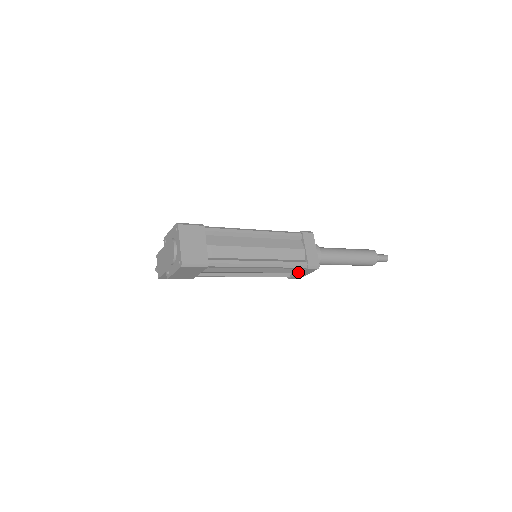
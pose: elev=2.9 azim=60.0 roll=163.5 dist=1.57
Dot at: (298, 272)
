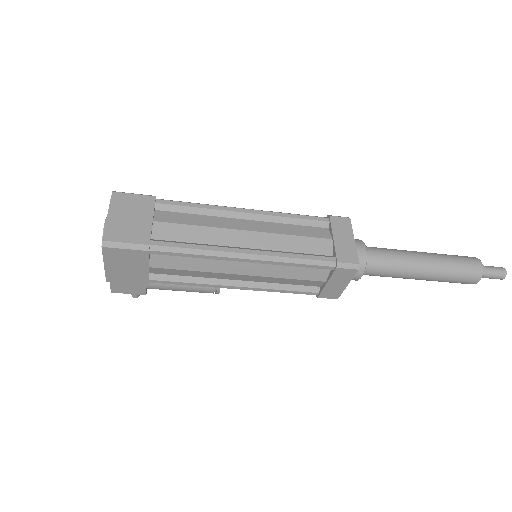
Dot at: (326, 280)
